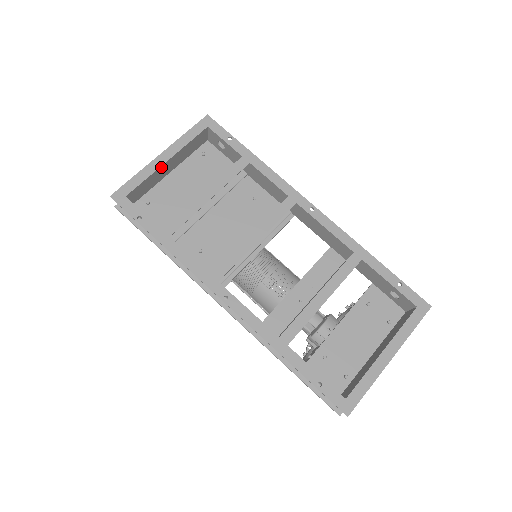
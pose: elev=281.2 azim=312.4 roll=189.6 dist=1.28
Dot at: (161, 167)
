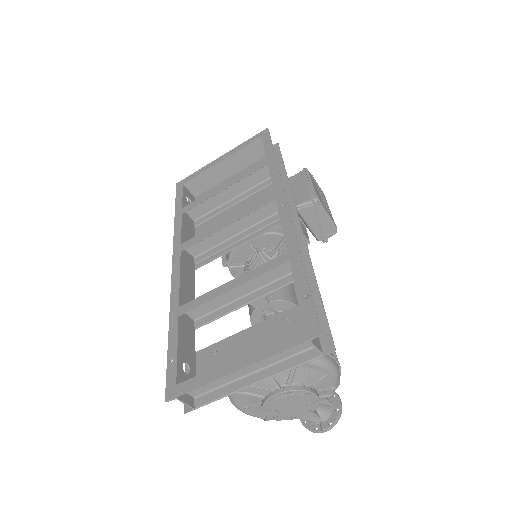
Dot at: (215, 166)
